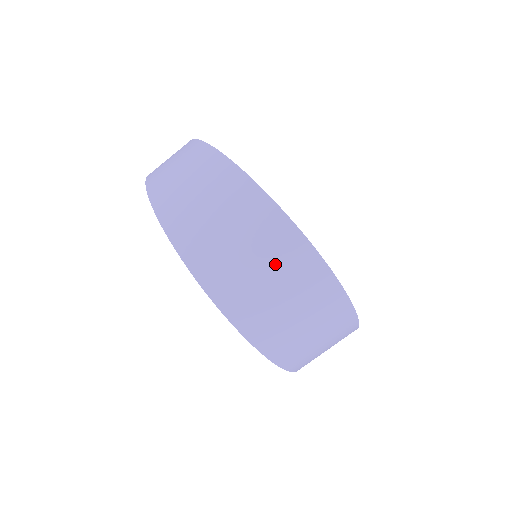
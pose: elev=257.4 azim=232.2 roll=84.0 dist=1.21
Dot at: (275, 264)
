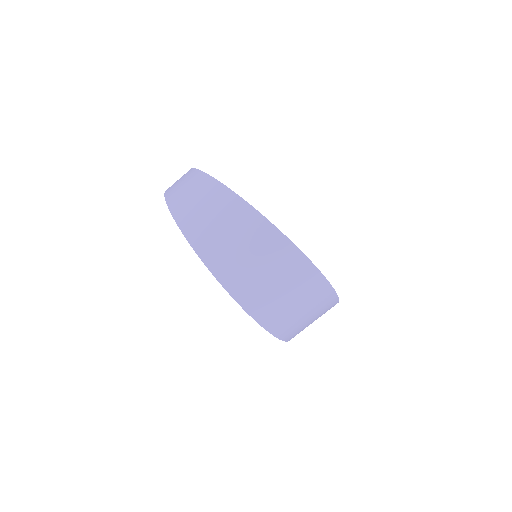
Dot at: (292, 284)
